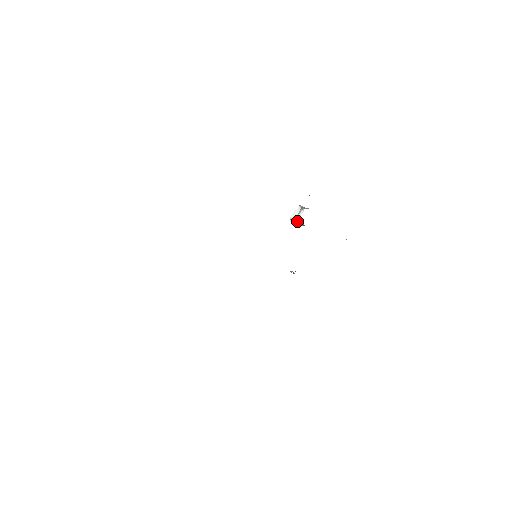
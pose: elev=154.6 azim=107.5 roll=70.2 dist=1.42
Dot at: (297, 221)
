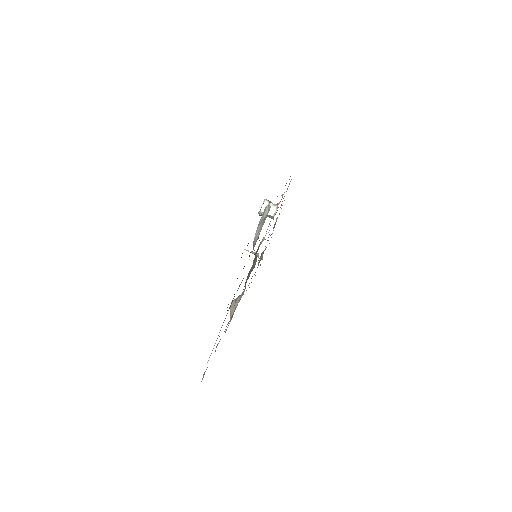
Dot at: occluded
